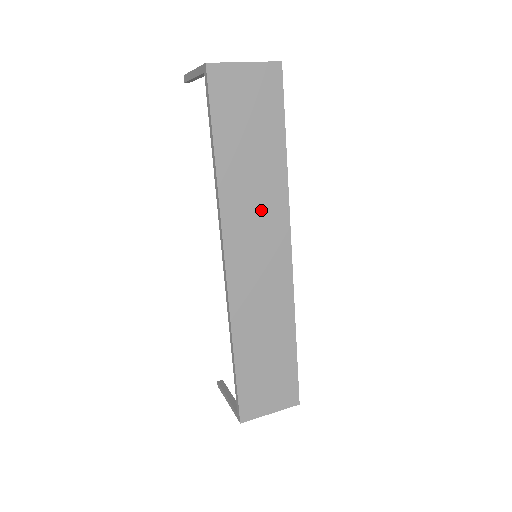
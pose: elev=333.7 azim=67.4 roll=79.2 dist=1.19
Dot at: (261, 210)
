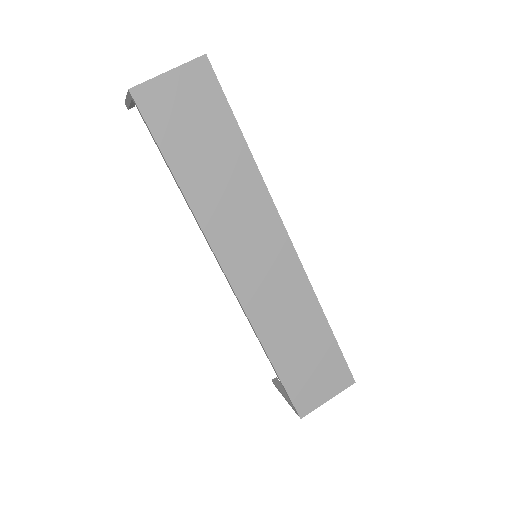
Dot at: (242, 211)
